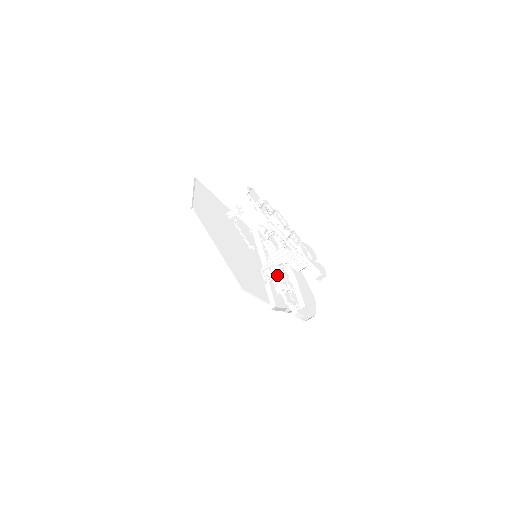
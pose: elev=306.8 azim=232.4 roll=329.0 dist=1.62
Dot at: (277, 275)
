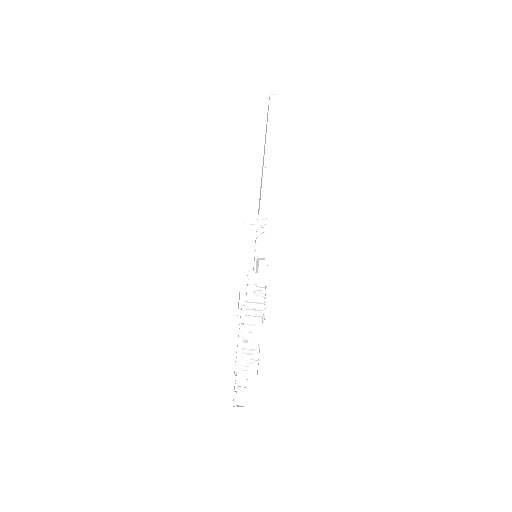
Dot at: occluded
